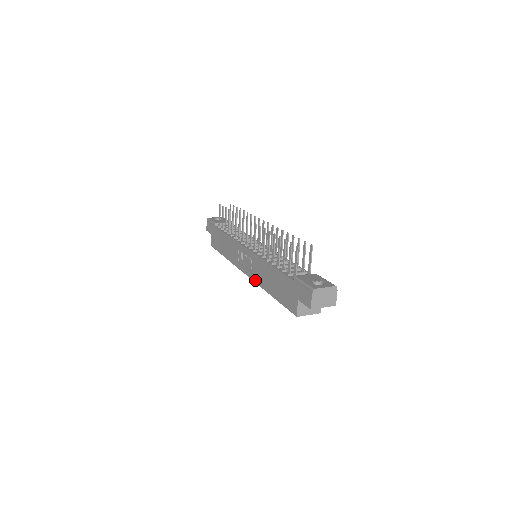
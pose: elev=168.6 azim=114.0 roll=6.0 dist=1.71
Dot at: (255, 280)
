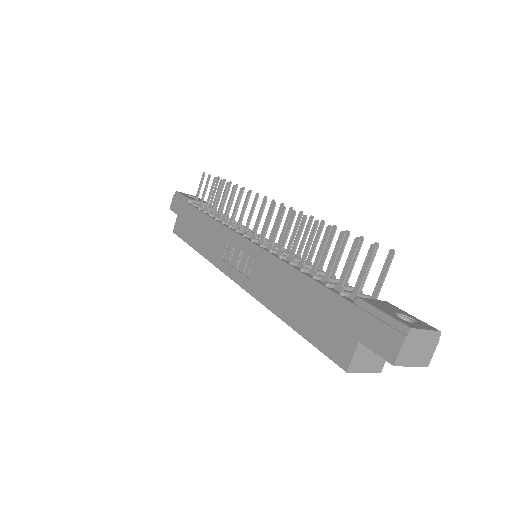
Dot at: (253, 292)
